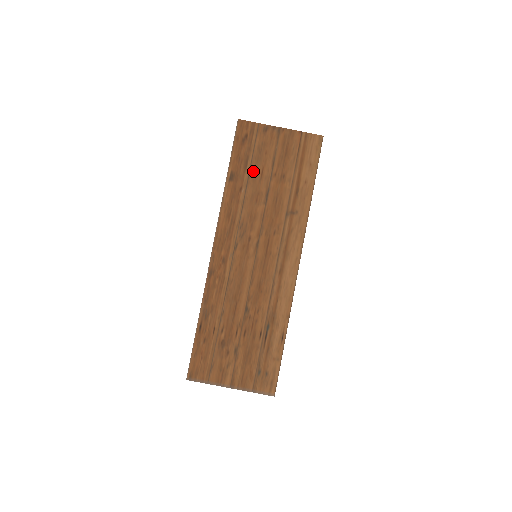
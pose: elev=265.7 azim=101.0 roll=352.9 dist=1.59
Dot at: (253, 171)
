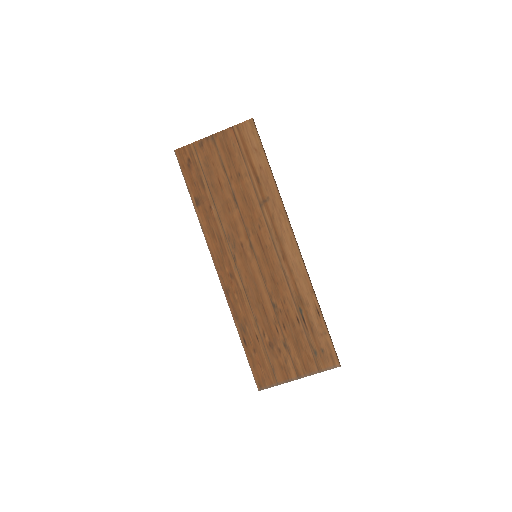
Dot at: (211, 186)
